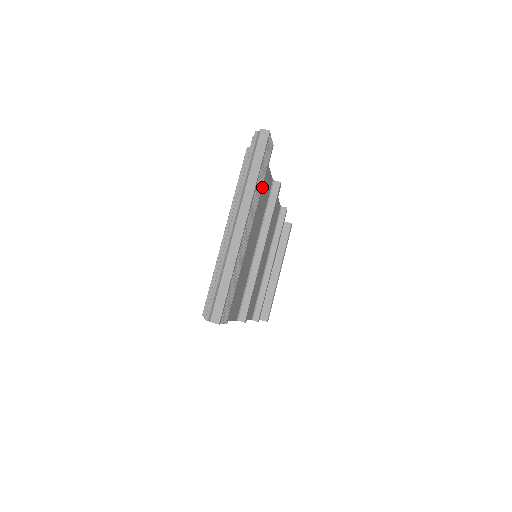
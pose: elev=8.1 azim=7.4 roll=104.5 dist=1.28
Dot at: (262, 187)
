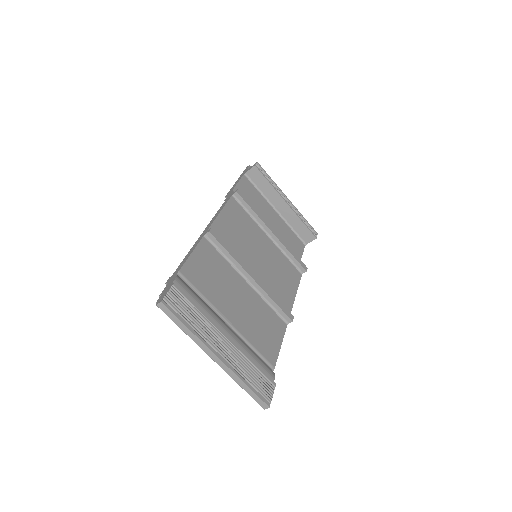
Dot at: (200, 310)
